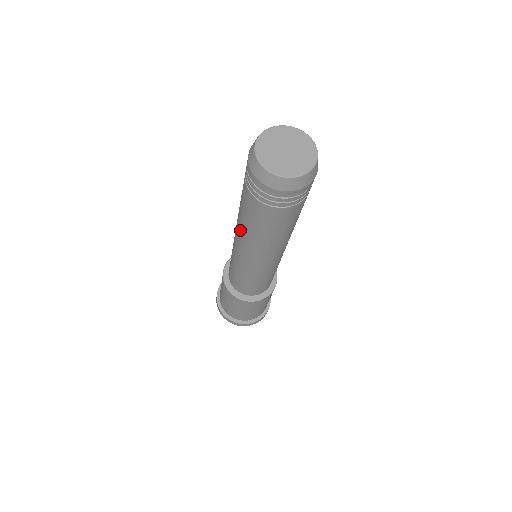
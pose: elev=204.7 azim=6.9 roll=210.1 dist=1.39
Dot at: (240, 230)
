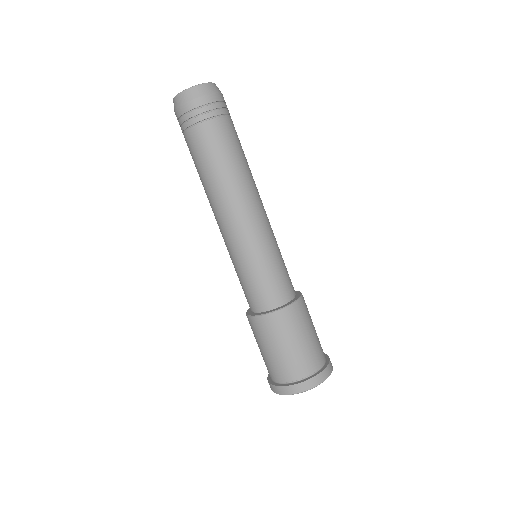
Dot at: (210, 195)
